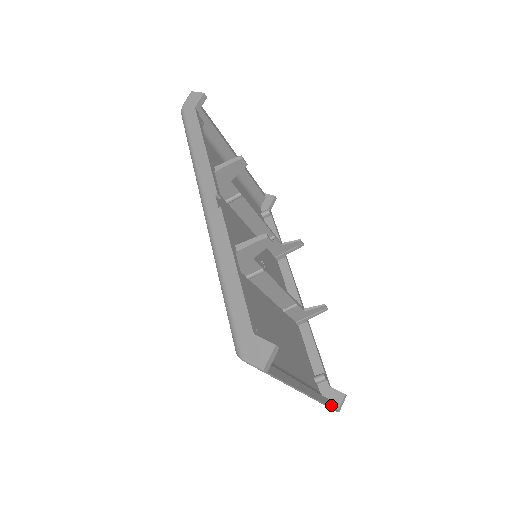
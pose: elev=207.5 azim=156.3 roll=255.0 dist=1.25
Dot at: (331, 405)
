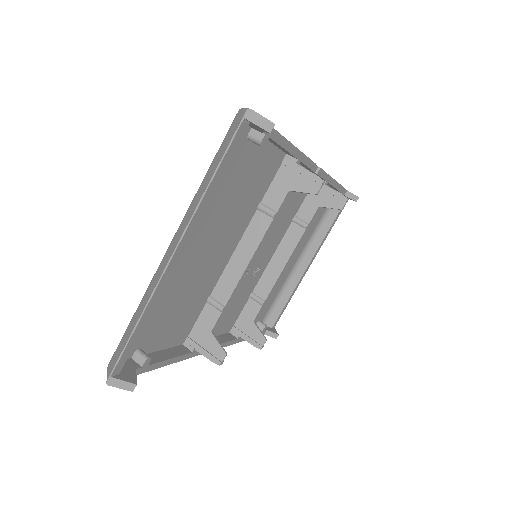
Dot at: (127, 350)
